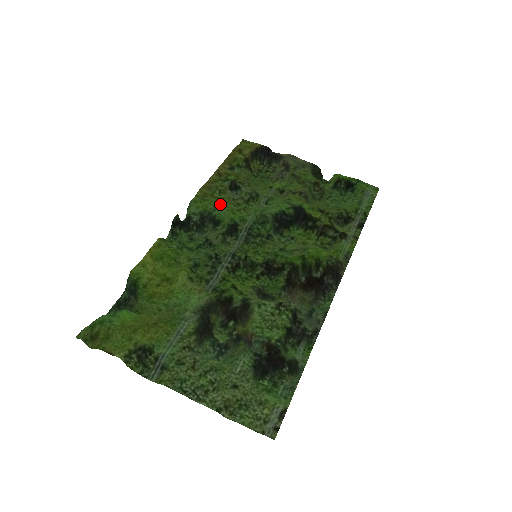
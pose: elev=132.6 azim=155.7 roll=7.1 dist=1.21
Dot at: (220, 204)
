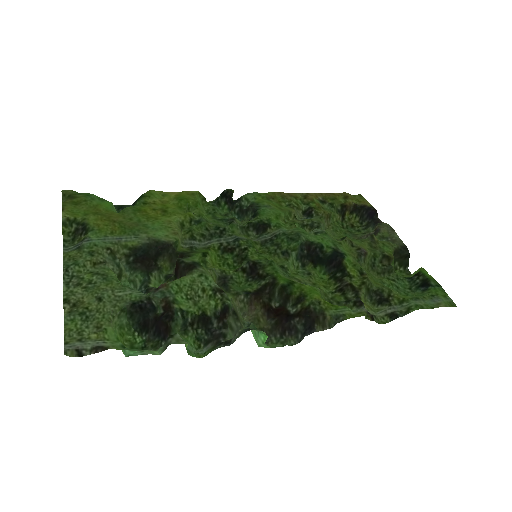
Dot at: (275, 207)
